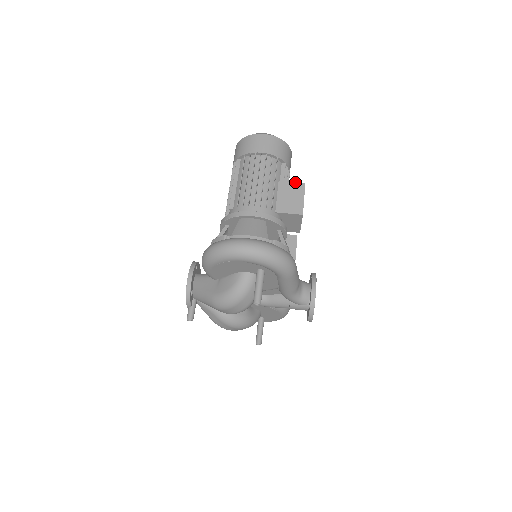
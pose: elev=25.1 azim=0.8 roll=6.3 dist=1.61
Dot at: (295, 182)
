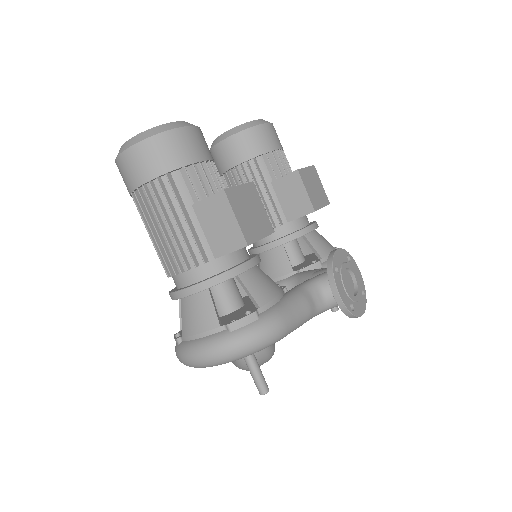
Dot at: (211, 196)
